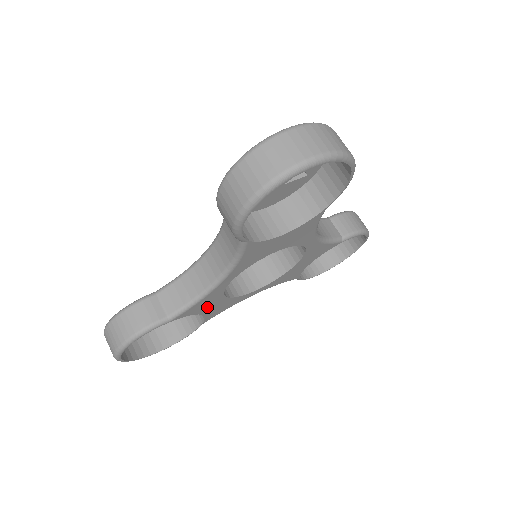
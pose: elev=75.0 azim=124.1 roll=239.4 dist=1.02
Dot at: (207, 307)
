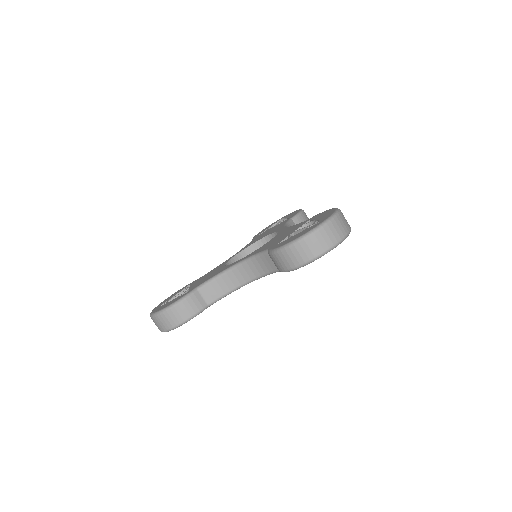
Dot at: occluded
